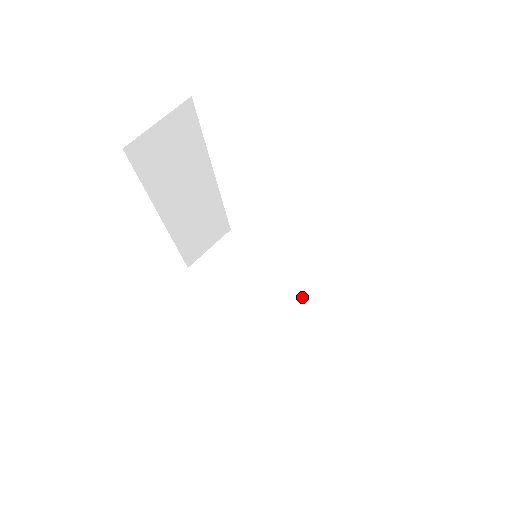
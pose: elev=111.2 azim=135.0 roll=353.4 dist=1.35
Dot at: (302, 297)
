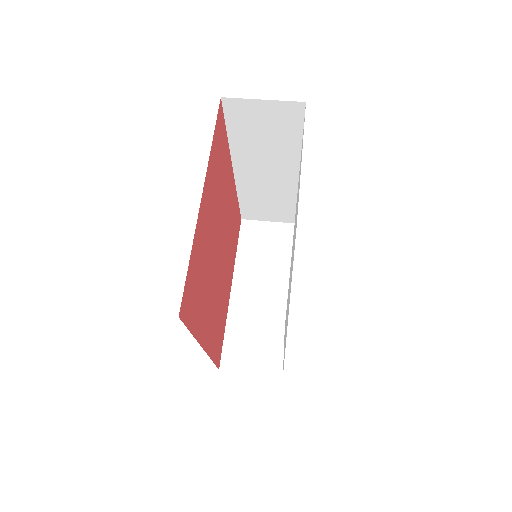
Dot at: (283, 318)
